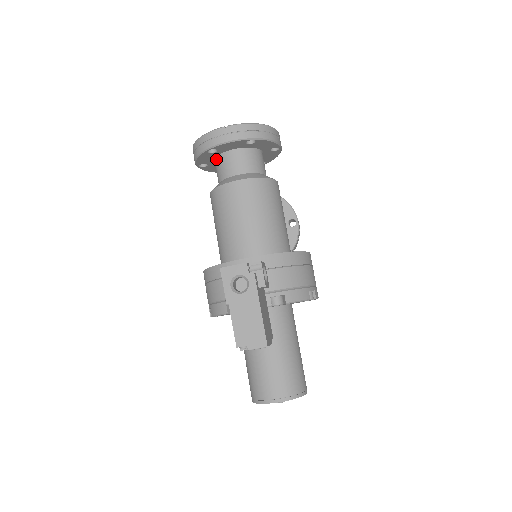
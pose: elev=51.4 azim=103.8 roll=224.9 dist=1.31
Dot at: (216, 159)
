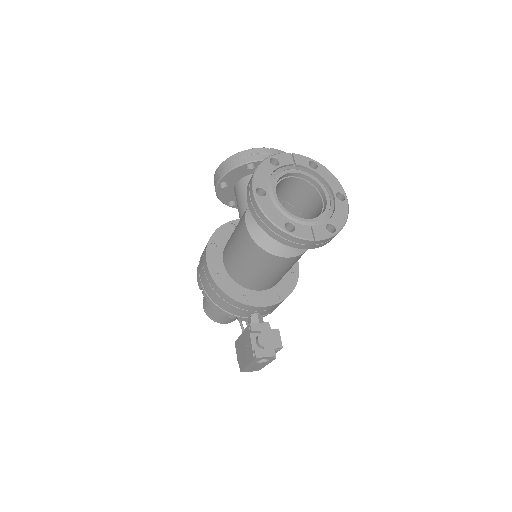
Dot at: occluded
